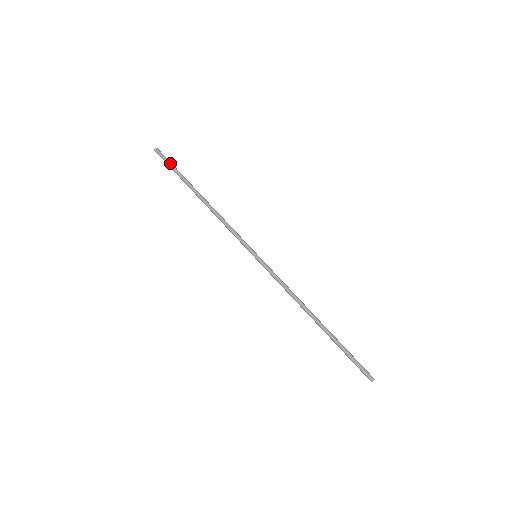
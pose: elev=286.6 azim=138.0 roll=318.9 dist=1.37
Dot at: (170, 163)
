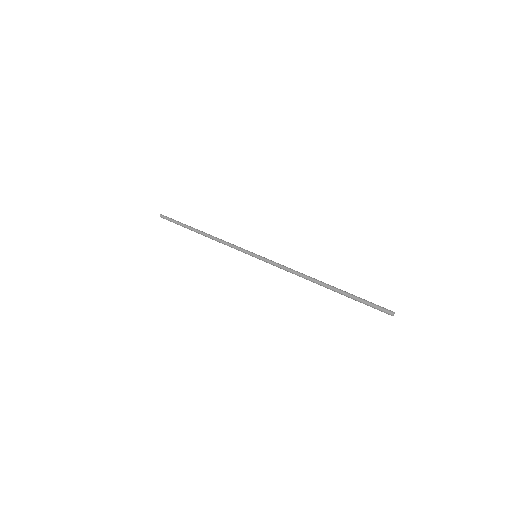
Dot at: occluded
